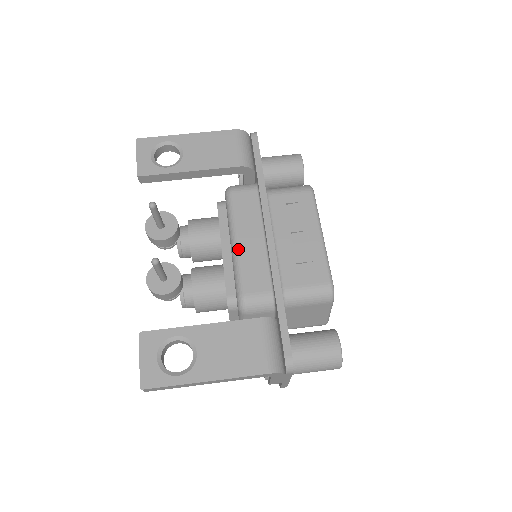
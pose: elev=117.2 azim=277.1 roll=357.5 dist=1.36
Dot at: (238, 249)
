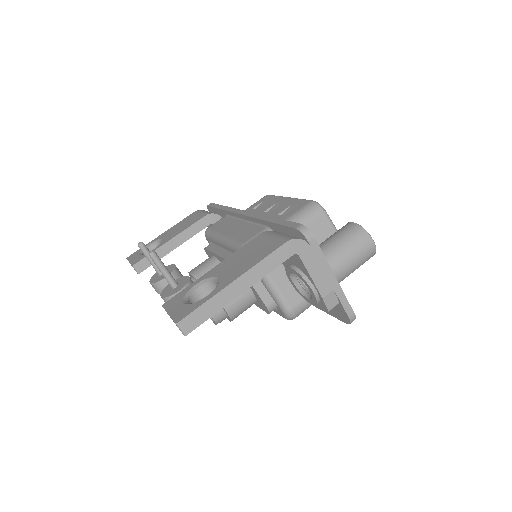
Dot at: (226, 236)
